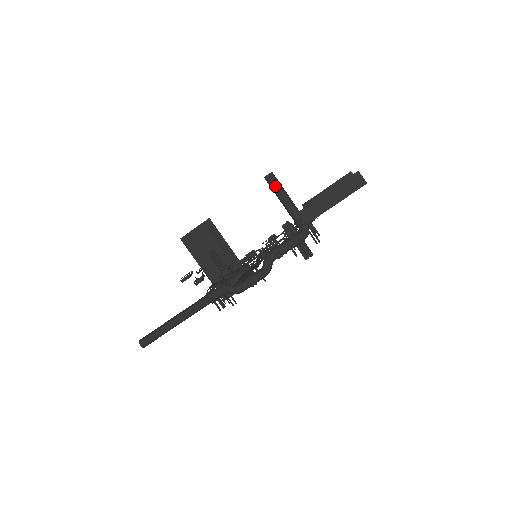
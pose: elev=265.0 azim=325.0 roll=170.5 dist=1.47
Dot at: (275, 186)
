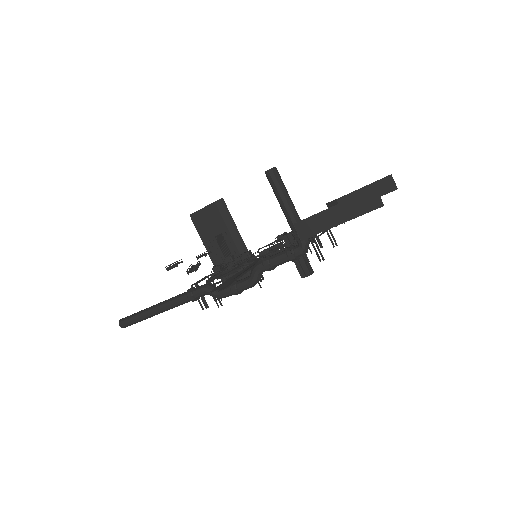
Dot at: (275, 185)
